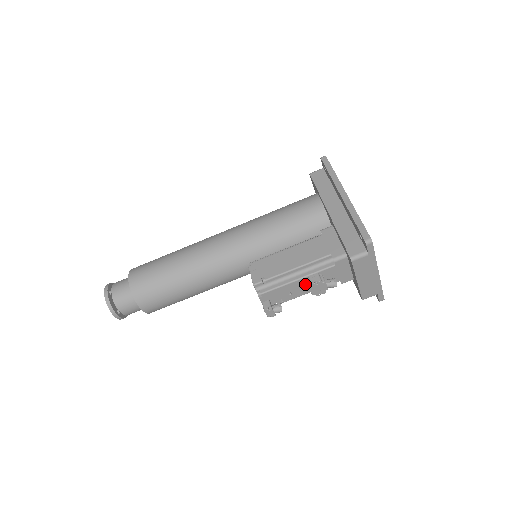
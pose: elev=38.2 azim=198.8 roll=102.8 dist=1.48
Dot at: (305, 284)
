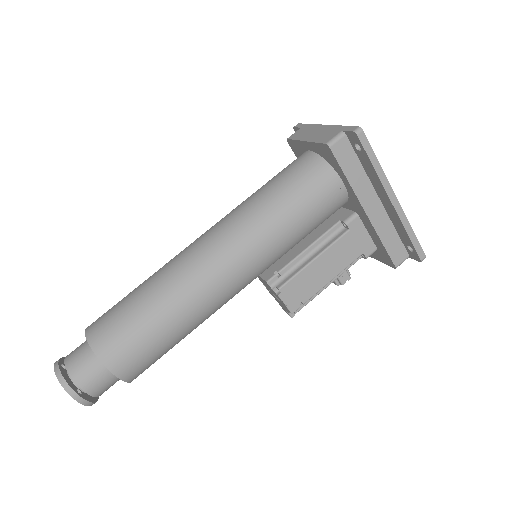
Dot at: occluded
